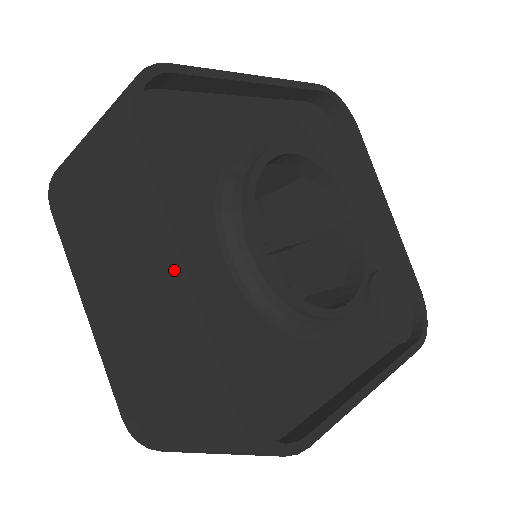
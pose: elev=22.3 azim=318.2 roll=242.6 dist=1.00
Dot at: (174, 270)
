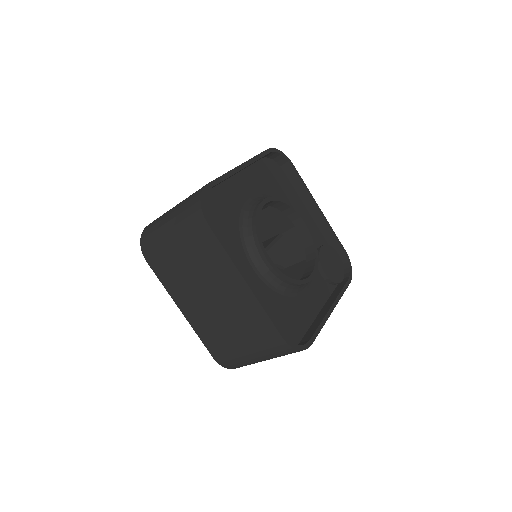
Dot at: (240, 285)
